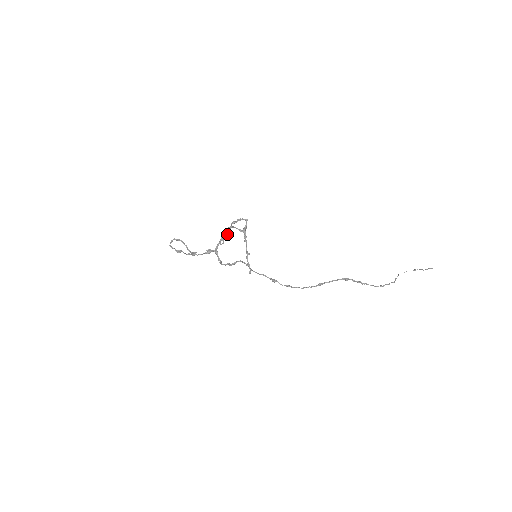
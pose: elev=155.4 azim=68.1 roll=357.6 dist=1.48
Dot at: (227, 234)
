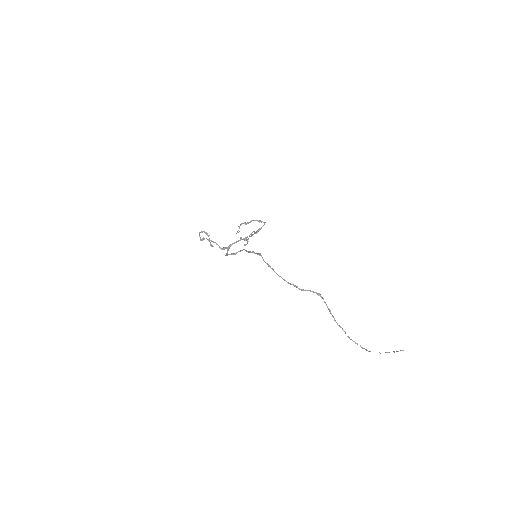
Dot at: (244, 240)
